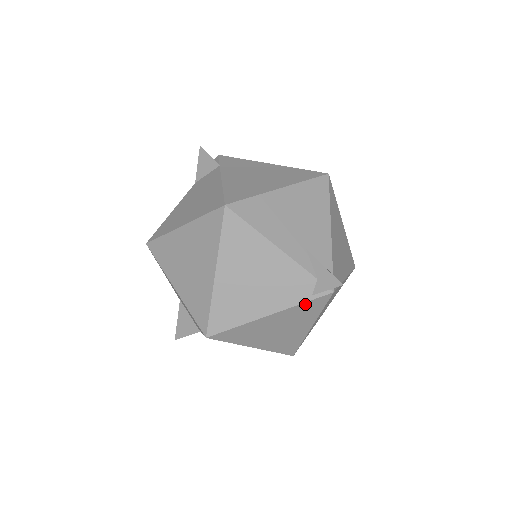
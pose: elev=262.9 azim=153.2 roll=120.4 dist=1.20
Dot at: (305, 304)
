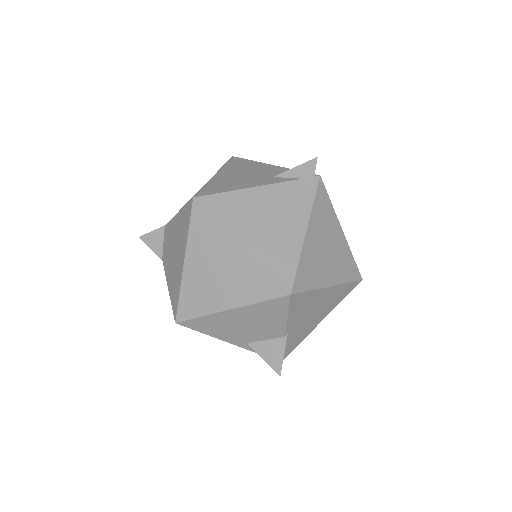
Dot at: (316, 202)
